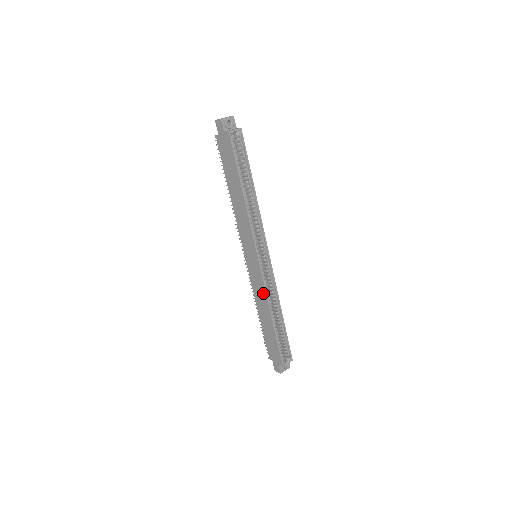
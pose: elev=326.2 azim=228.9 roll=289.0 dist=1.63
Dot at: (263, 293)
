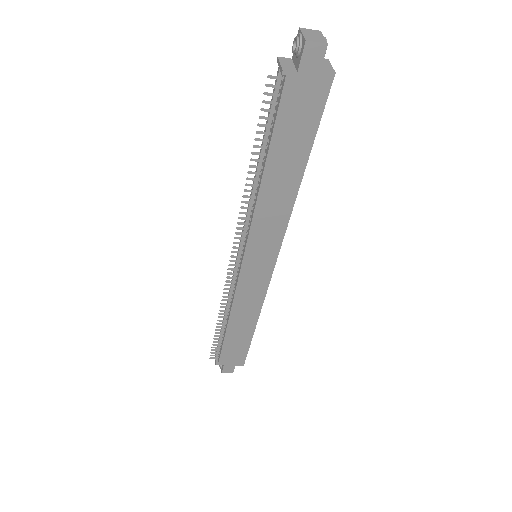
Dot at: (258, 301)
